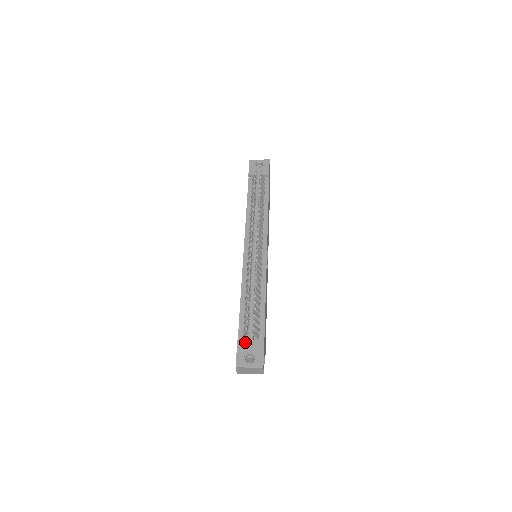
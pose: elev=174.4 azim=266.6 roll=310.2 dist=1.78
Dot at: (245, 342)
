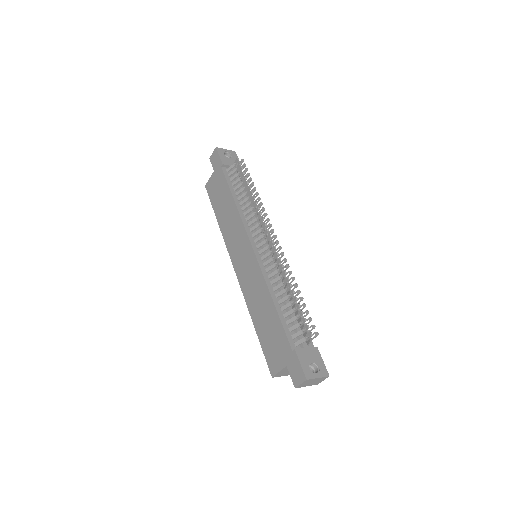
Dot at: (303, 351)
